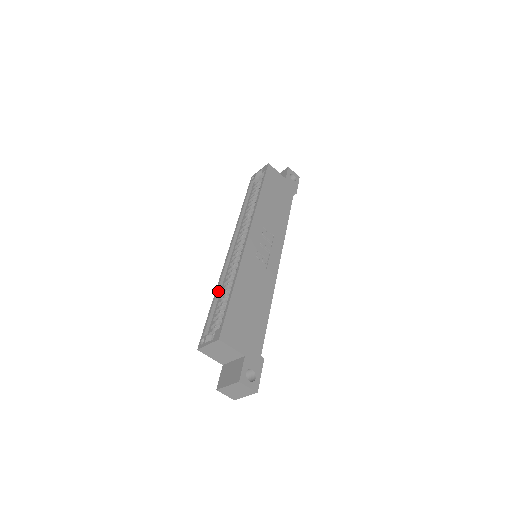
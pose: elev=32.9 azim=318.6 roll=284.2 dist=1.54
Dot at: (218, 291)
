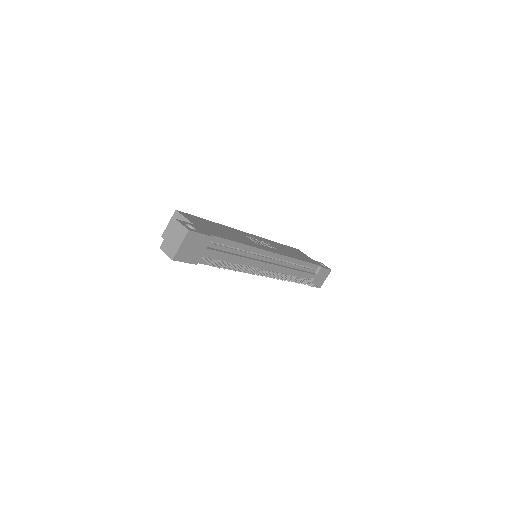
Dot at: occluded
